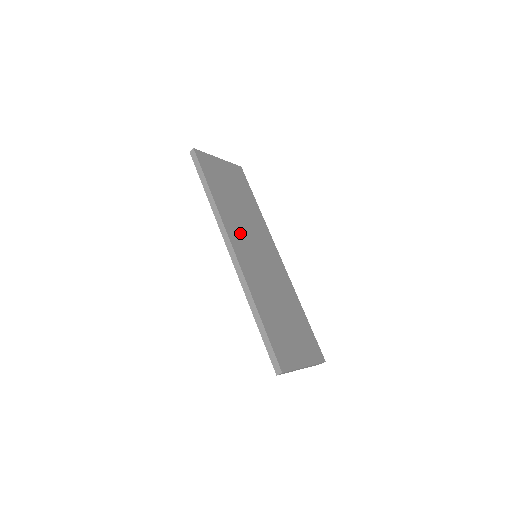
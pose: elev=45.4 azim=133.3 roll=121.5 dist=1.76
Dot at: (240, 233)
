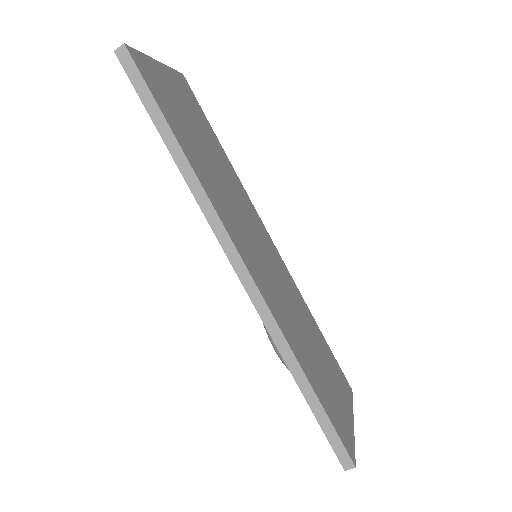
Dot at: (236, 224)
